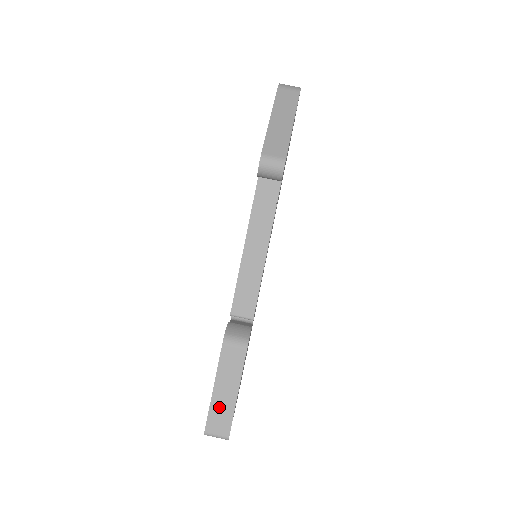
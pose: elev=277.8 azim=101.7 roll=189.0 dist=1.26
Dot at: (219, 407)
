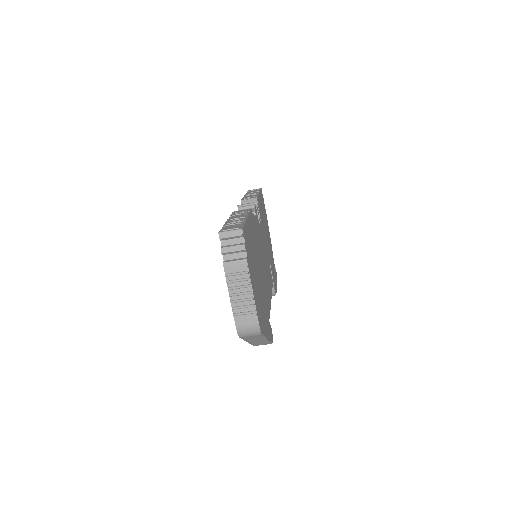
Dot at: occluded
